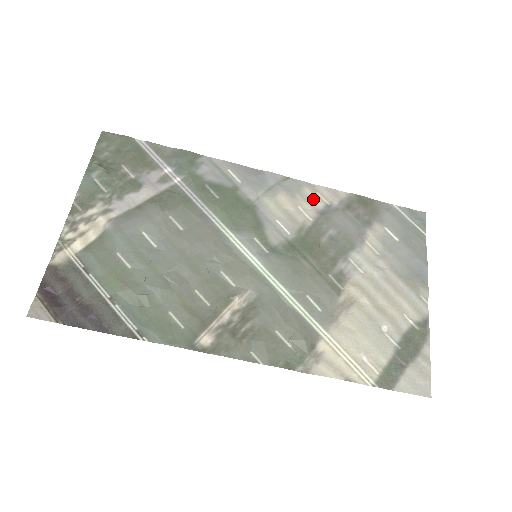
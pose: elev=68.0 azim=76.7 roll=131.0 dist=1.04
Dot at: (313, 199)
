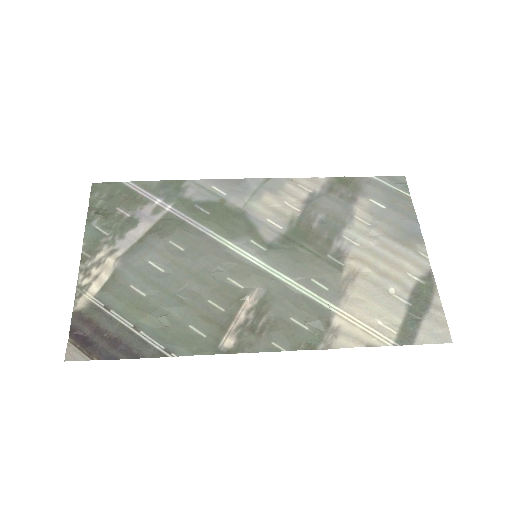
Dot at: (296, 192)
